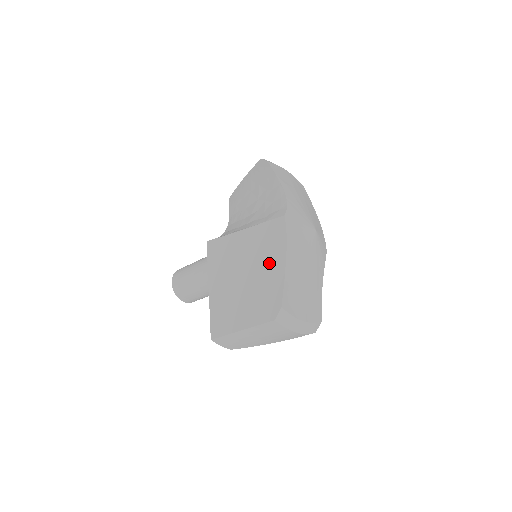
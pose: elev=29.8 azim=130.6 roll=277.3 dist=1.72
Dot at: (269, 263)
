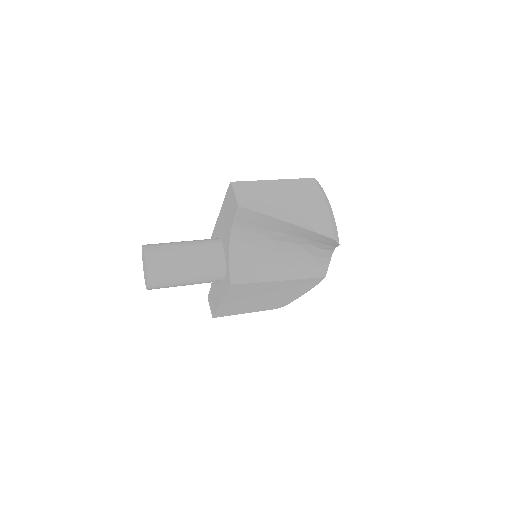
Dot at: (292, 294)
